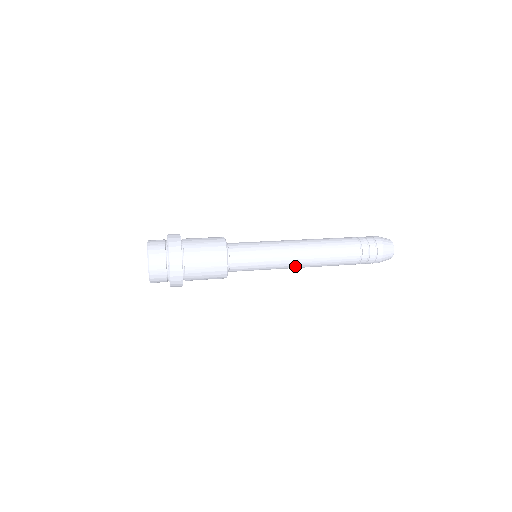
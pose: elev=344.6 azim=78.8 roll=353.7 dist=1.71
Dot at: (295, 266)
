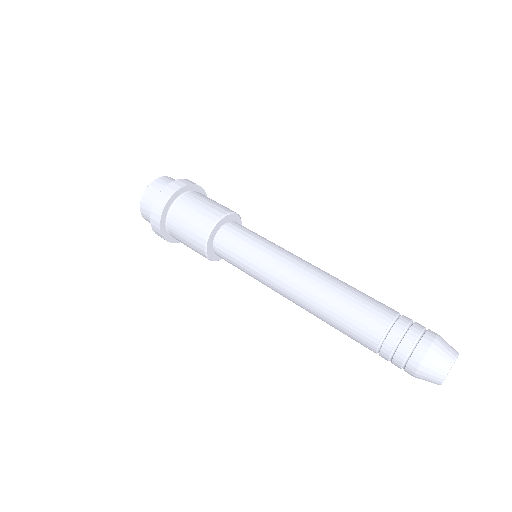
Dot at: (287, 297)
